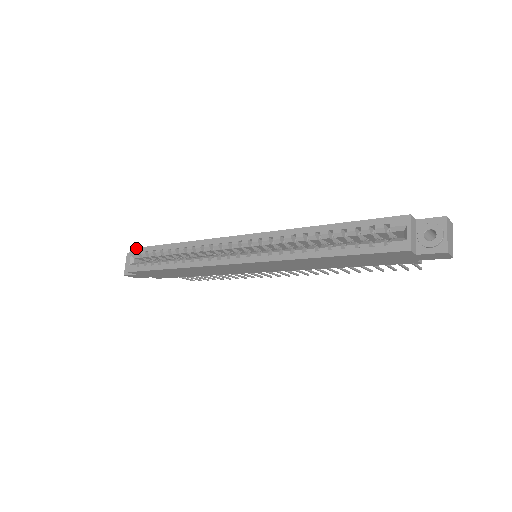
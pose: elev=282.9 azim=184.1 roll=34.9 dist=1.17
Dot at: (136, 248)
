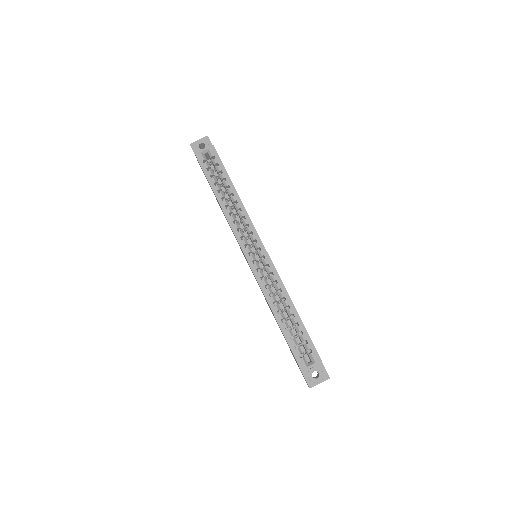
Dot at: (216, 151)
